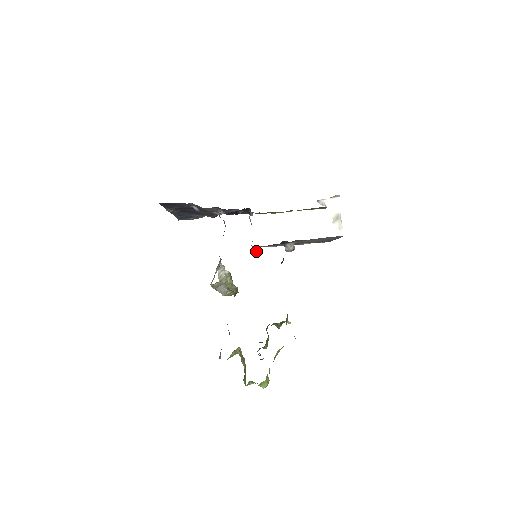
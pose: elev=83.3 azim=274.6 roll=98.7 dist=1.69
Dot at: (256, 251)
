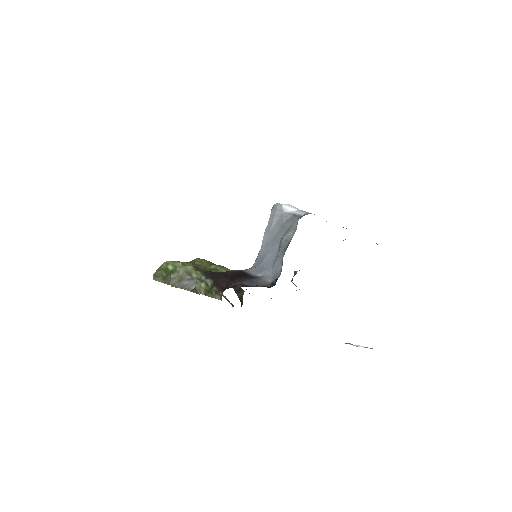
Dot at: occluded
